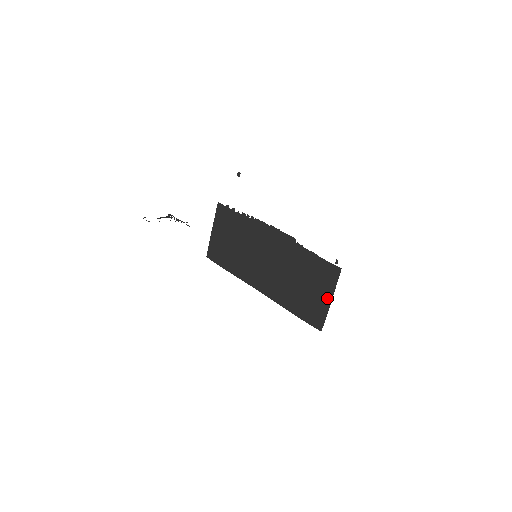
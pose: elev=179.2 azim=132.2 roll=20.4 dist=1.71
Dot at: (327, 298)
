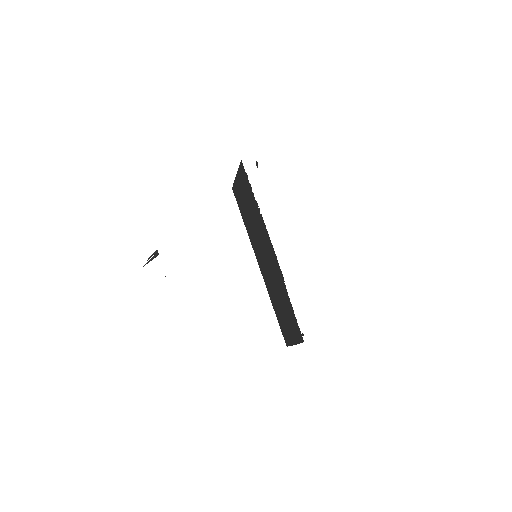
Dot at: (293, 340)
